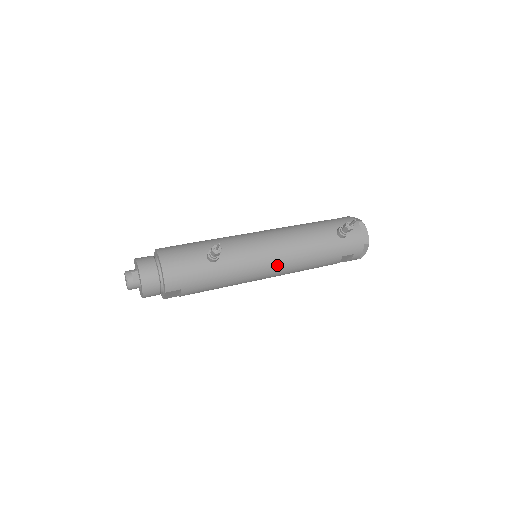
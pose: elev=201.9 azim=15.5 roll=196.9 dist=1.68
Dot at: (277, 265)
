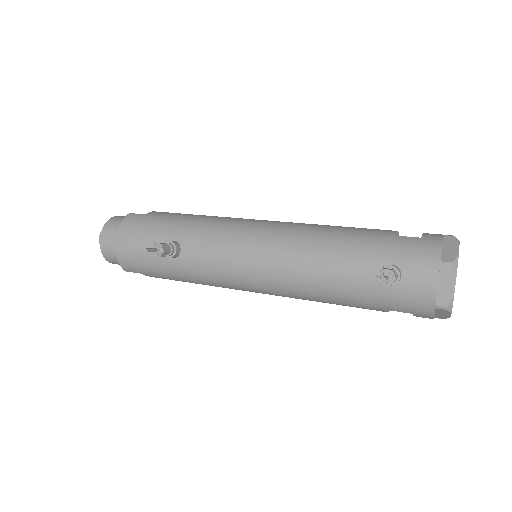
Dot at: (263, 287)
